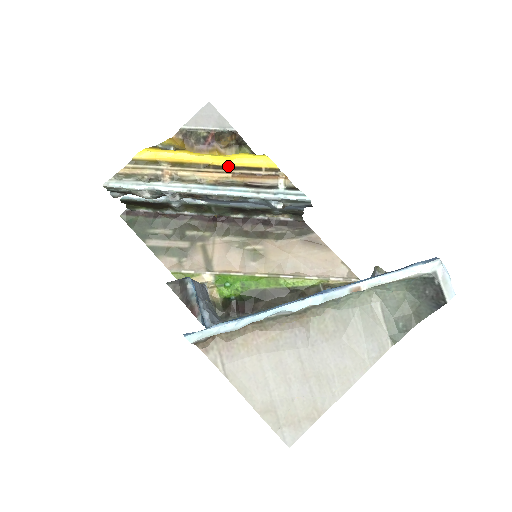
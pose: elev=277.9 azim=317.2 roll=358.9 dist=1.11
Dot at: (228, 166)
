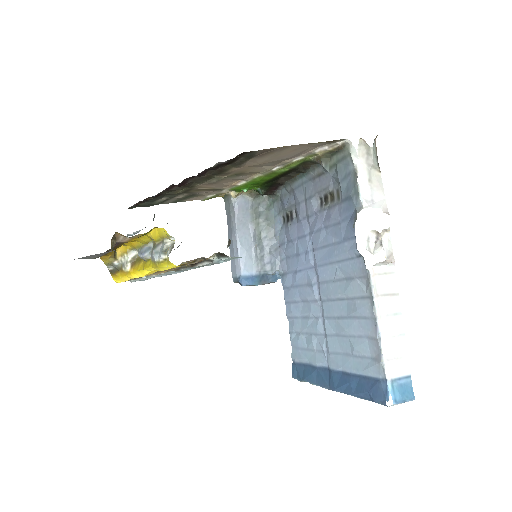
Dot at: occluded
